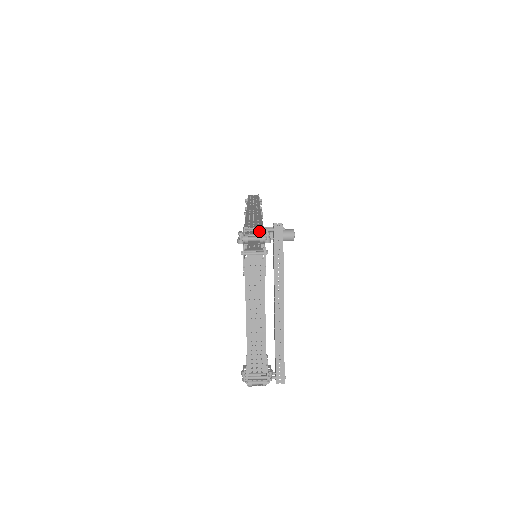
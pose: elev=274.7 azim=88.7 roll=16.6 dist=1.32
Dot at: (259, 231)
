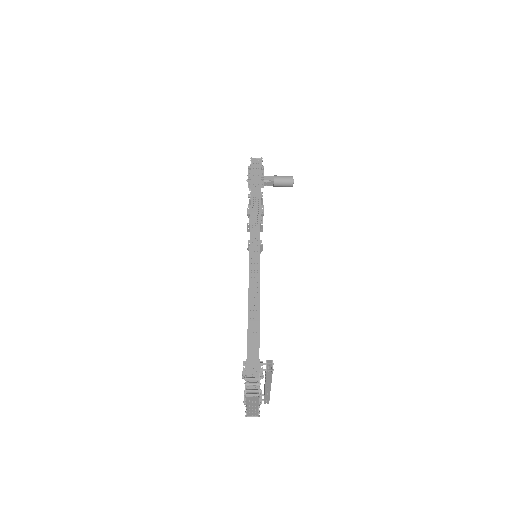
Dot at: (257, 360)
